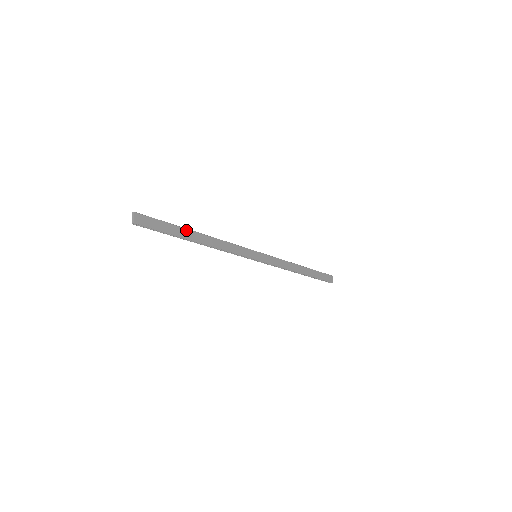
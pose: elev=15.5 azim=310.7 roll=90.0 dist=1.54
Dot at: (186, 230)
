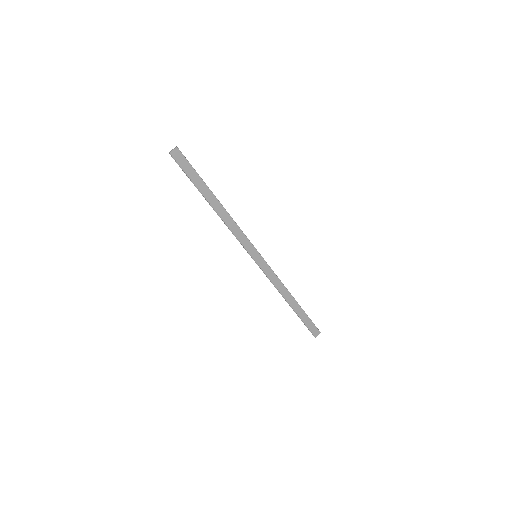
Dot at: (209, 190)
